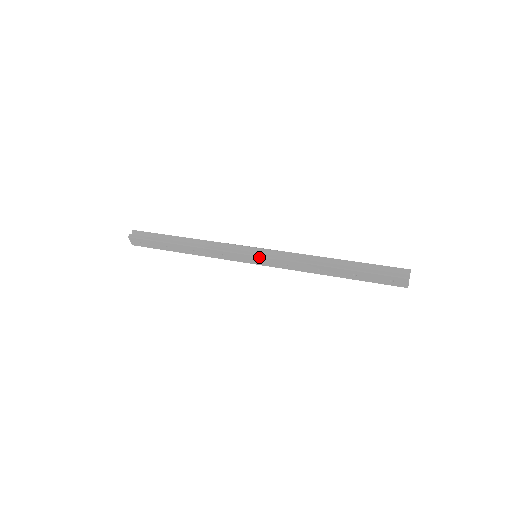
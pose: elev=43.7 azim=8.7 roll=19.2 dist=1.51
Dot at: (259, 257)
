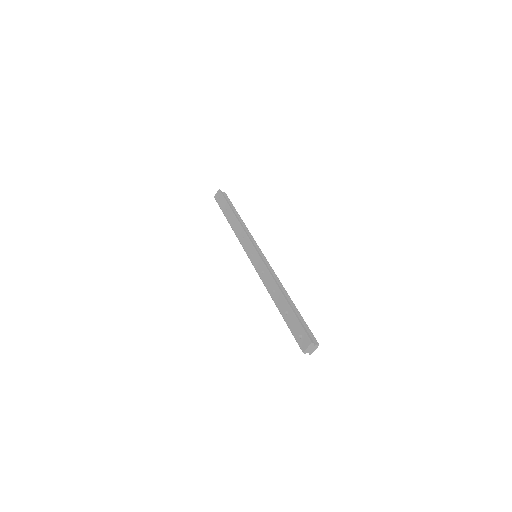
Dot at: (257, 254)
